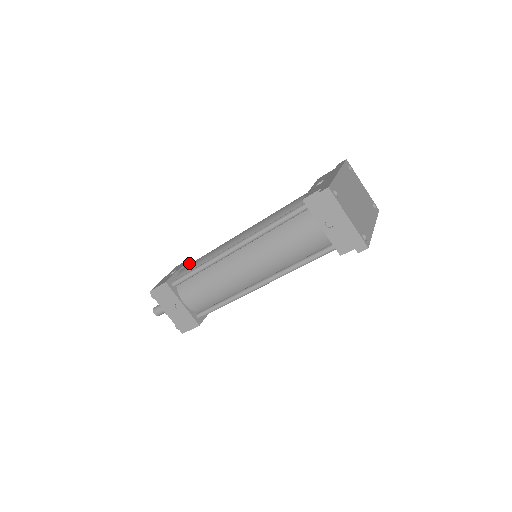
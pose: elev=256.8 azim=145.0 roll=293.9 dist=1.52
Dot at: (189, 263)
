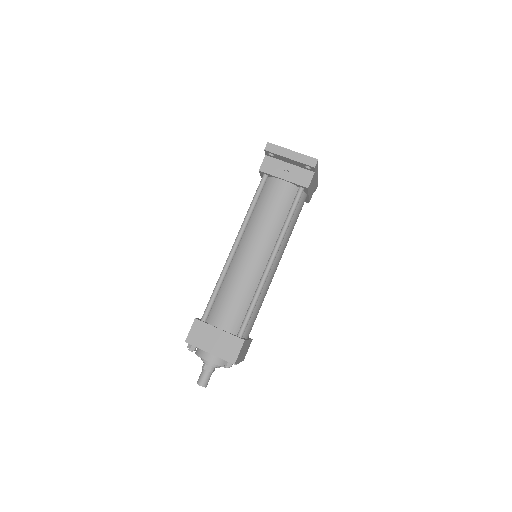
Dot at: occluded
